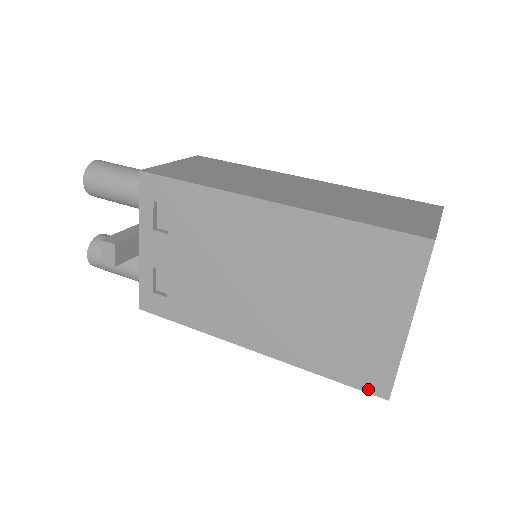
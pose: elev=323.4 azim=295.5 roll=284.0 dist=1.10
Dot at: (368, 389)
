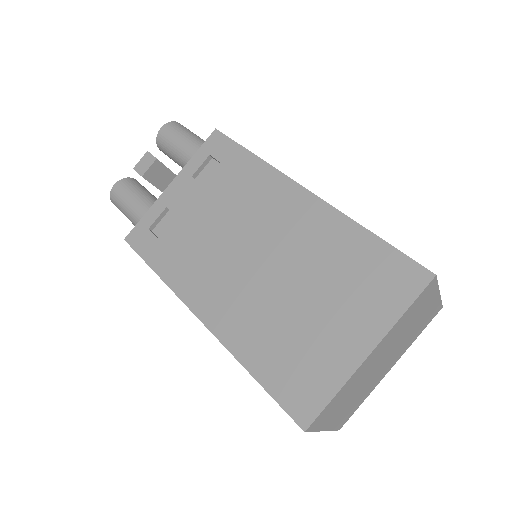
Dot at: (290, 409)
